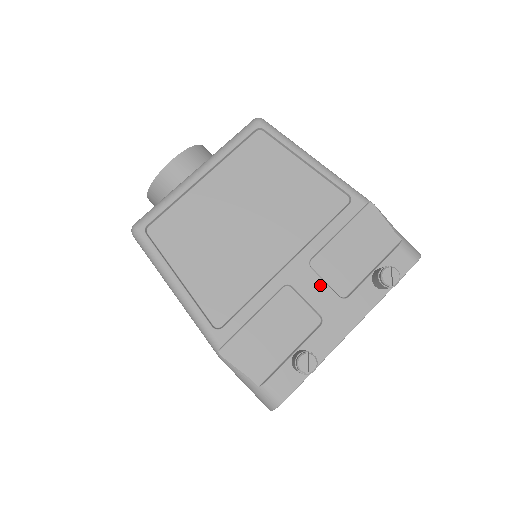
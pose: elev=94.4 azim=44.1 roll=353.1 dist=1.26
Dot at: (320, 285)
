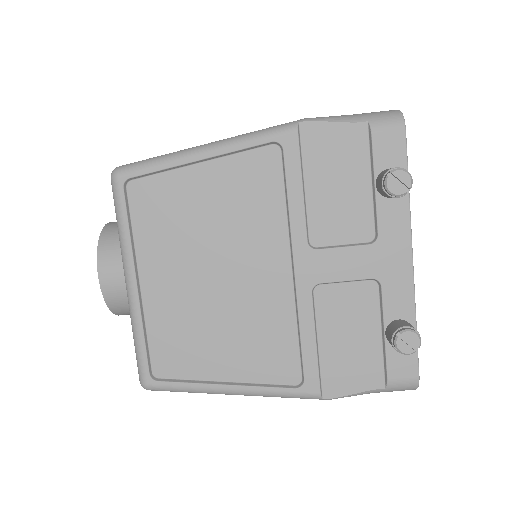
Dot at: (342, 255)
